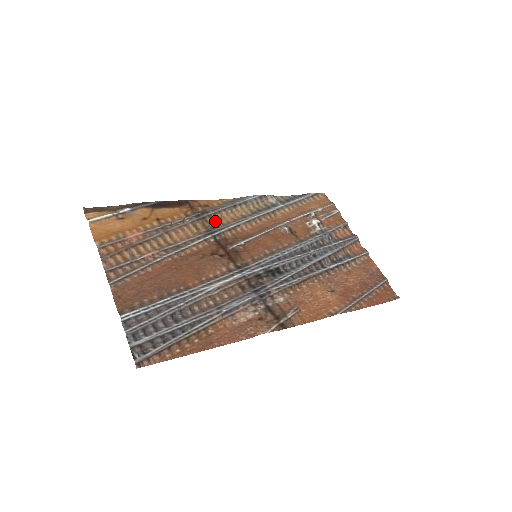
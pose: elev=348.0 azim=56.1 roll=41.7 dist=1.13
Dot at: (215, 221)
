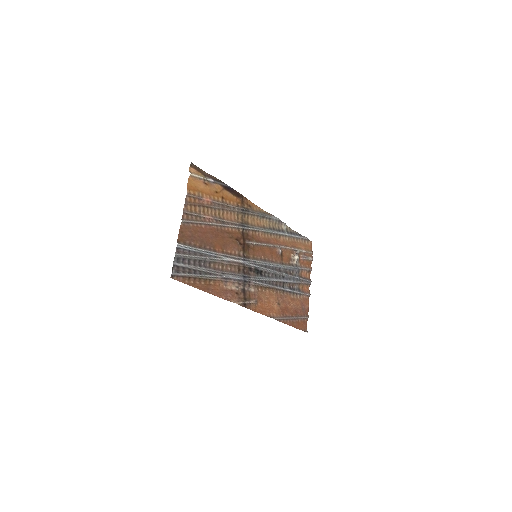
Dot at: (249, 219)
